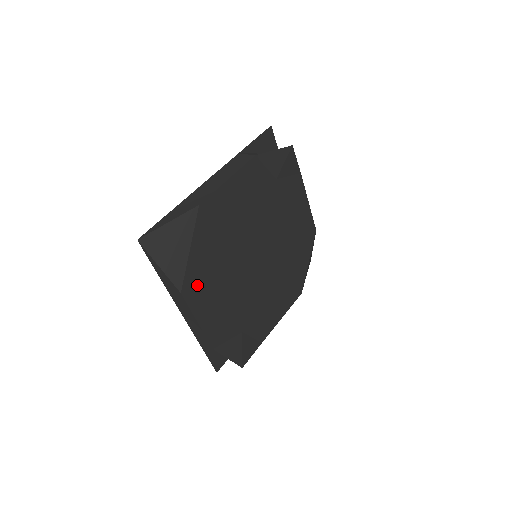
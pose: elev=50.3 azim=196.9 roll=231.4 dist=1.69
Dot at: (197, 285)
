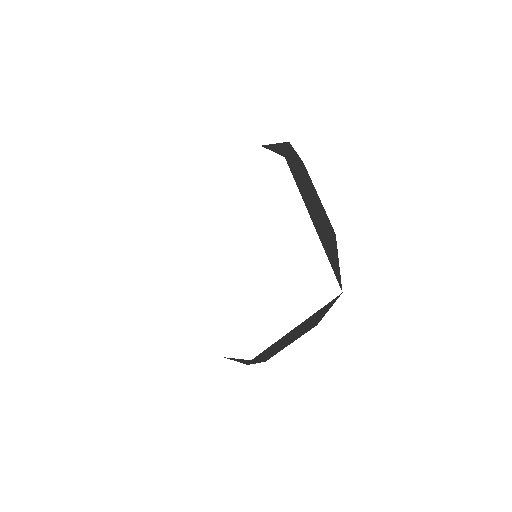
Dot at: occluded
